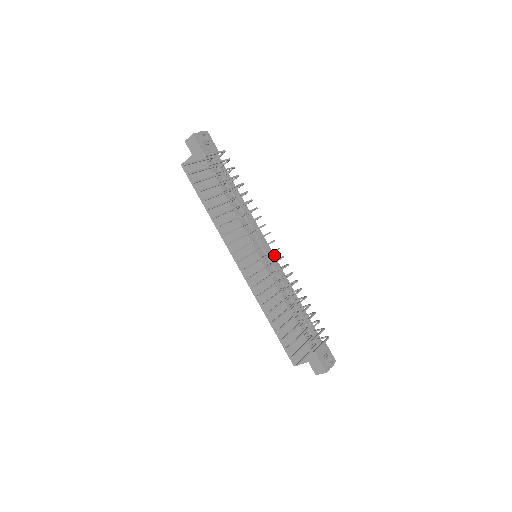
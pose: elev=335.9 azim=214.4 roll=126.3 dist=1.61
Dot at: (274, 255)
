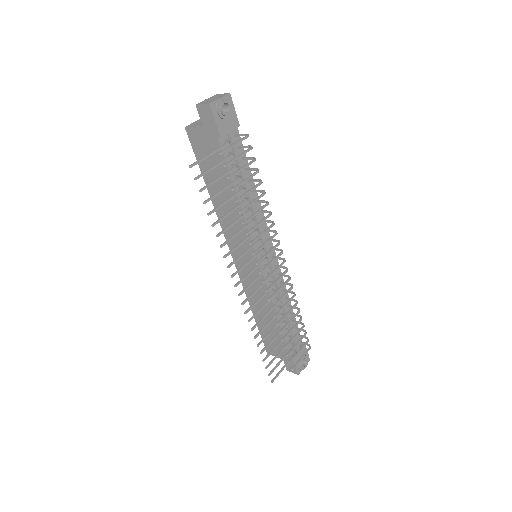
Dot at: occluded
